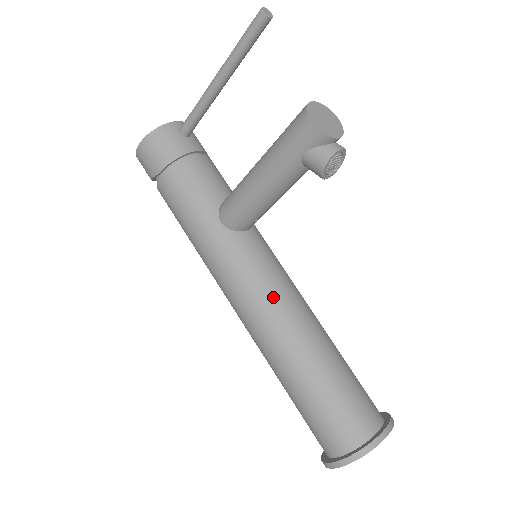
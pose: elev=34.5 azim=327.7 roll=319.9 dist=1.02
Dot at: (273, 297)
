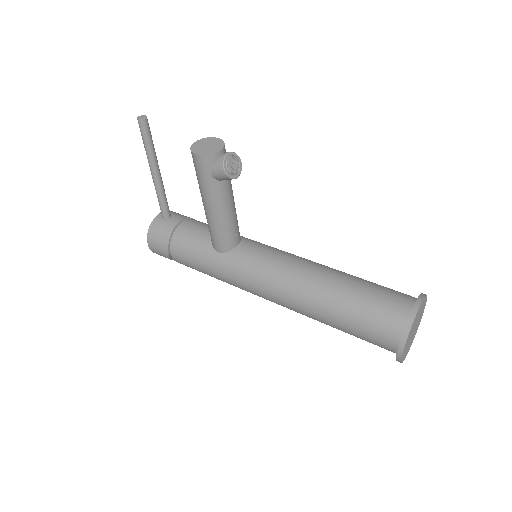
Dot at: (279, 273)
